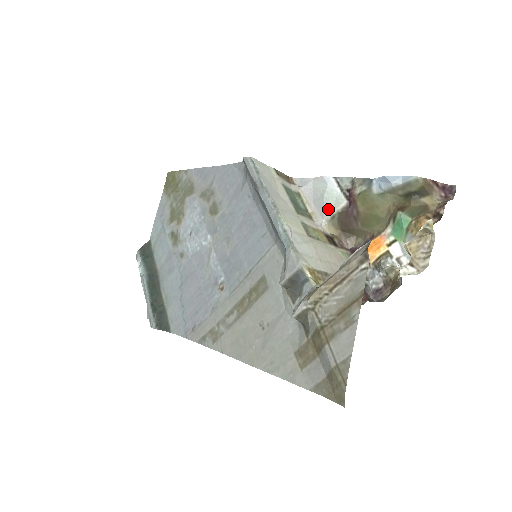
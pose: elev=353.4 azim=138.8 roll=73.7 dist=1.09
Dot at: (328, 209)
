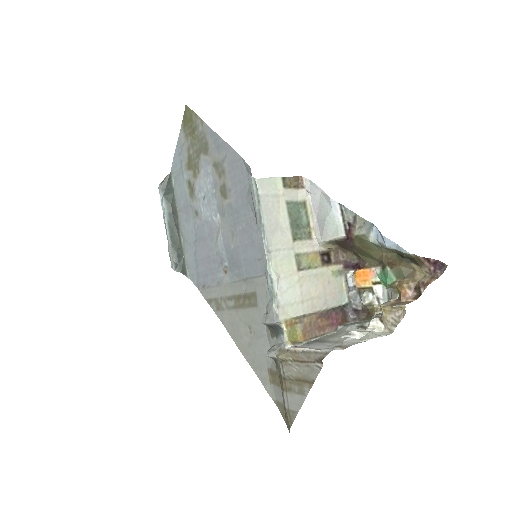
Dot at: (327, 233)
